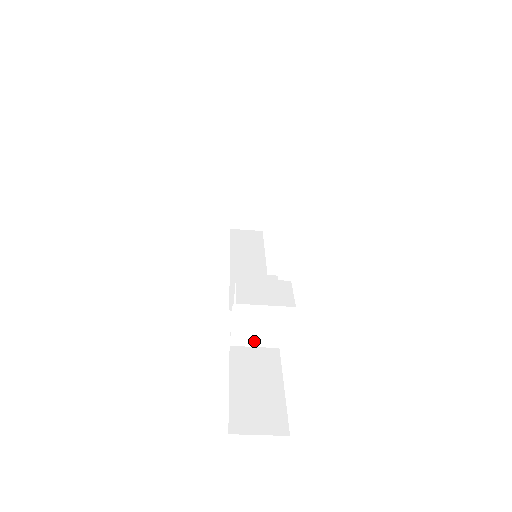
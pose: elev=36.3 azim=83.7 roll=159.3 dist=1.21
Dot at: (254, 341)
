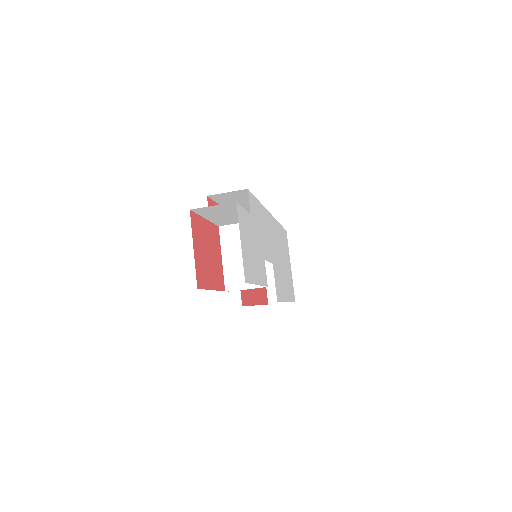
Dot at: (243, 283)
